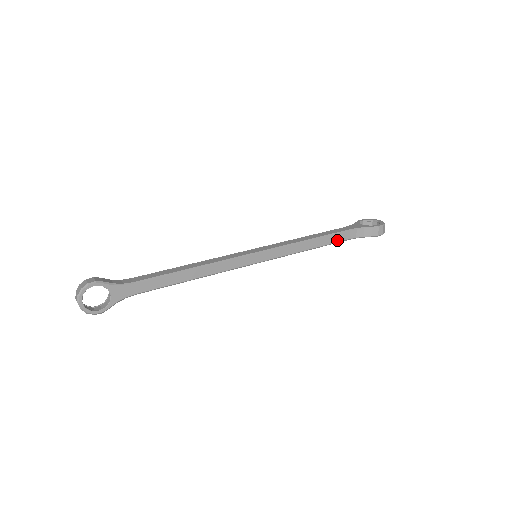
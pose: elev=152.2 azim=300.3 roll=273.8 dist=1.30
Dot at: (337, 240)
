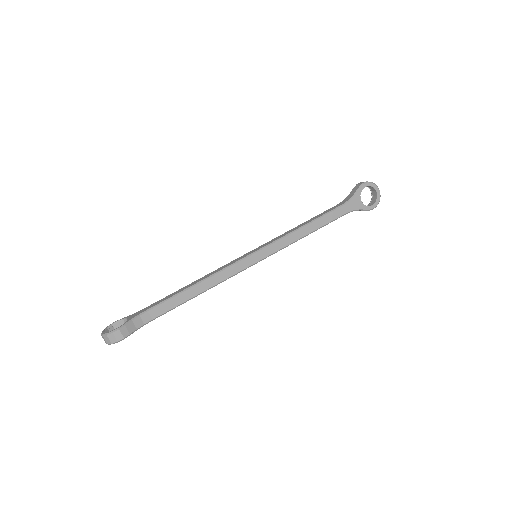
Dot at: occluded
